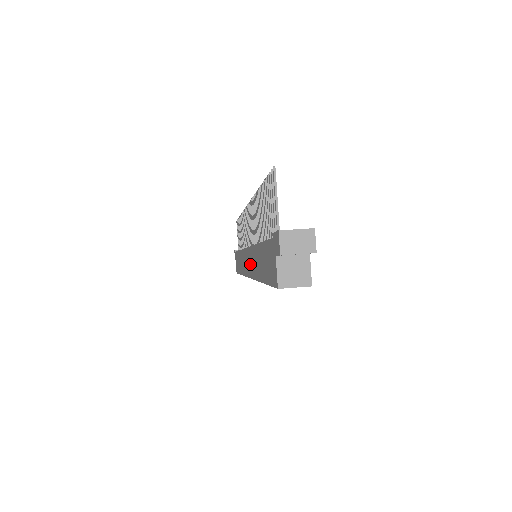
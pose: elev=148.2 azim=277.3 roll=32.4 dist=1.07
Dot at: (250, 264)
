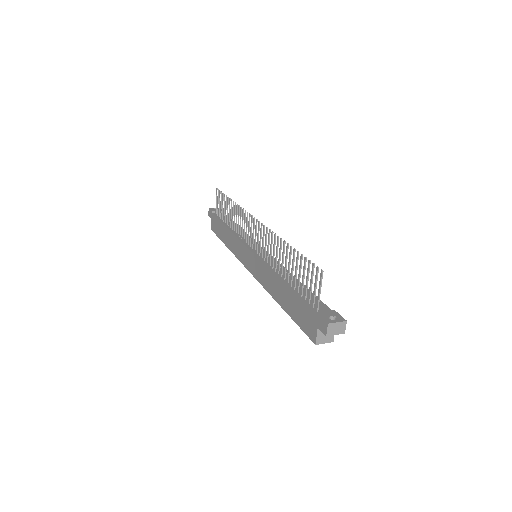
Dot at: (257, 270)
